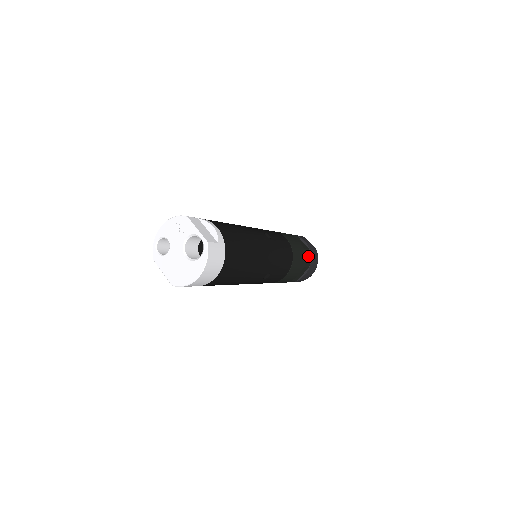
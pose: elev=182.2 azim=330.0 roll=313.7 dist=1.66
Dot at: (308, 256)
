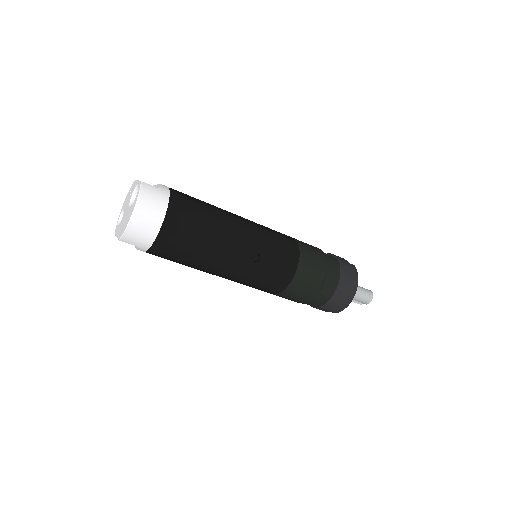
Dot at: (334, 262)
